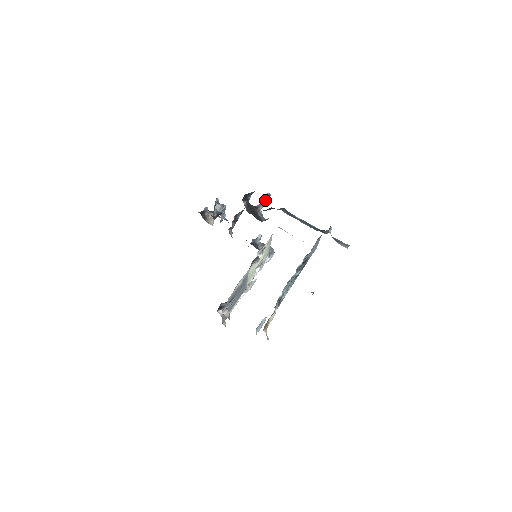
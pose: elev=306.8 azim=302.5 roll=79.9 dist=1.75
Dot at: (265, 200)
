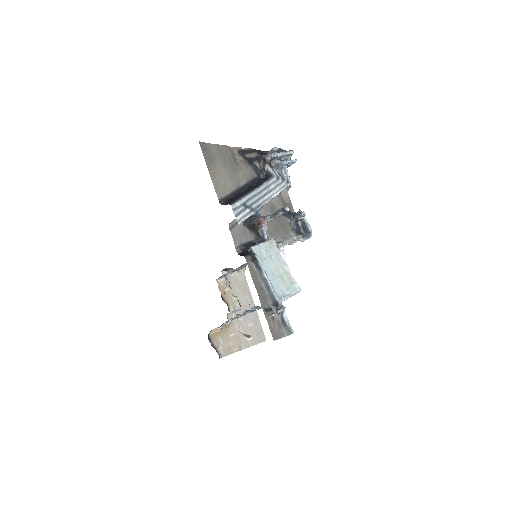
Dot at: (278, 214)
